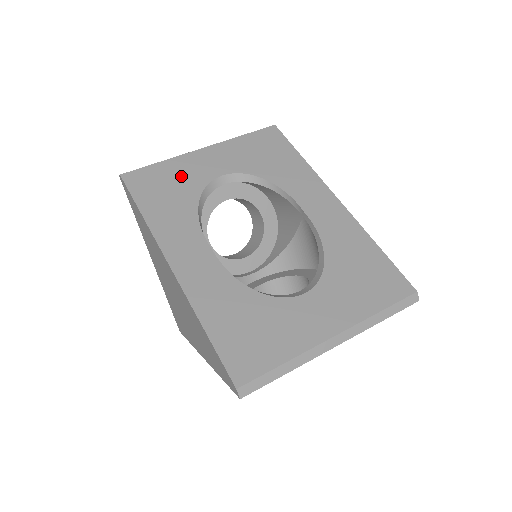
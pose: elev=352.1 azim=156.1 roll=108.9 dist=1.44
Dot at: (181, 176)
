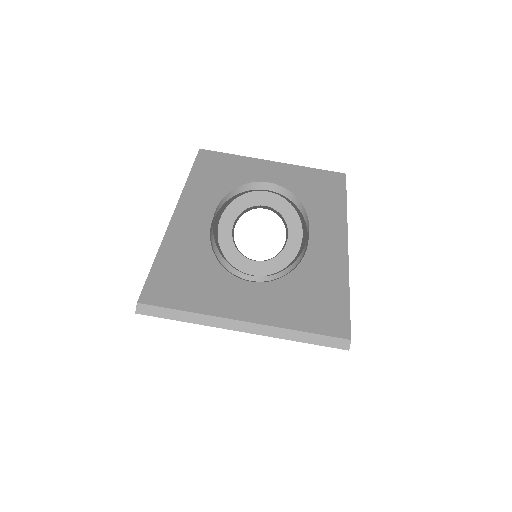
Dot at: (239, 168)
